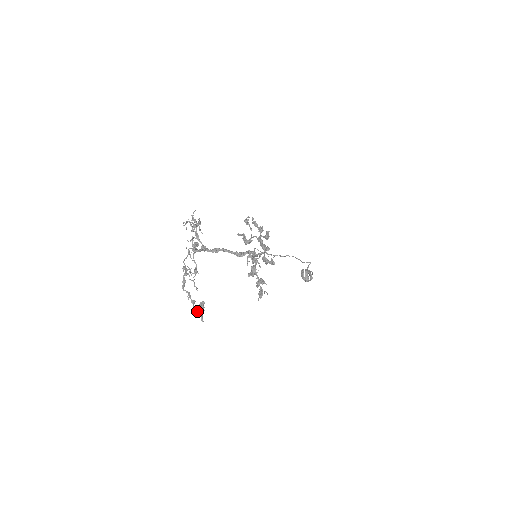
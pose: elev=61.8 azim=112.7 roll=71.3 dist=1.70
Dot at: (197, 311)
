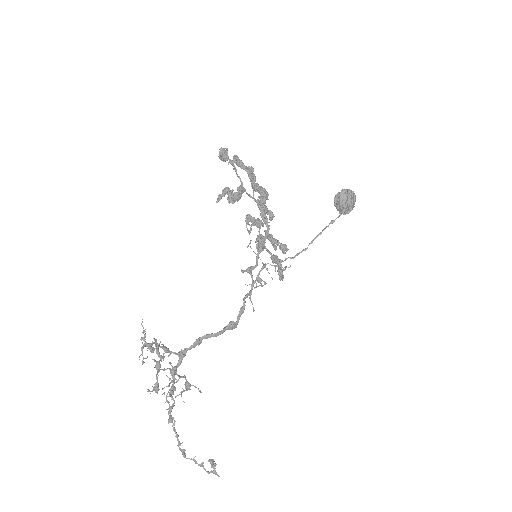
Dot at: (209, 473)
